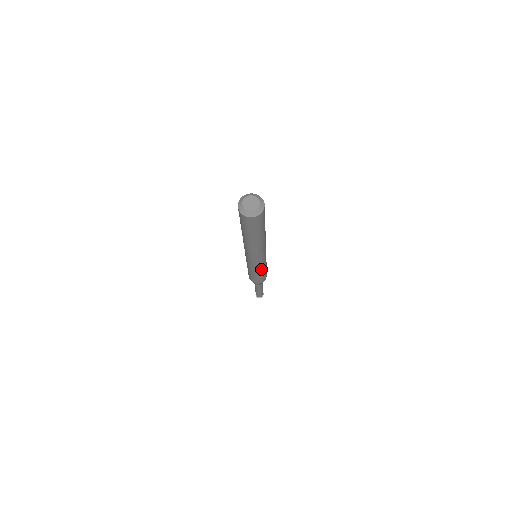
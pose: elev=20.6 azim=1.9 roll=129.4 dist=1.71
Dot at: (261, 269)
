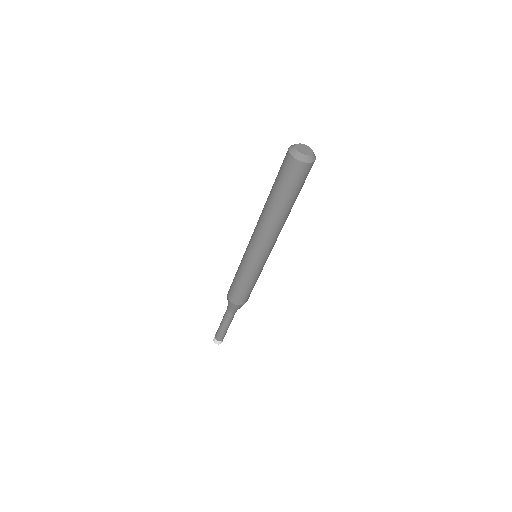
Dot at: (261, 271)
